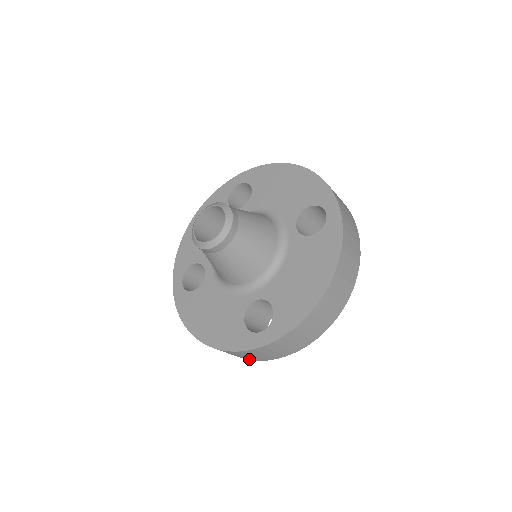
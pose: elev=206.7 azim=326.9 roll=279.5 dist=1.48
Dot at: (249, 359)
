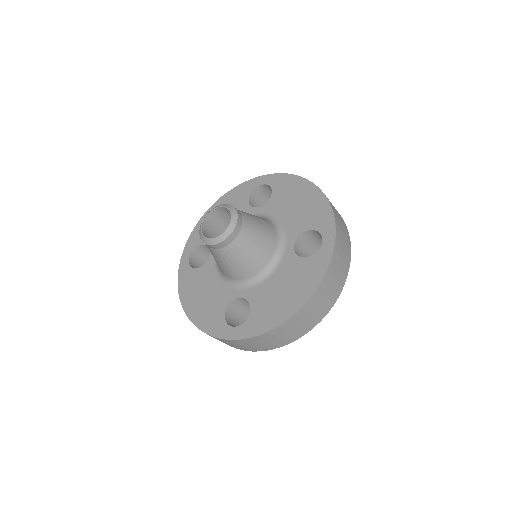
Dot at: occluded
